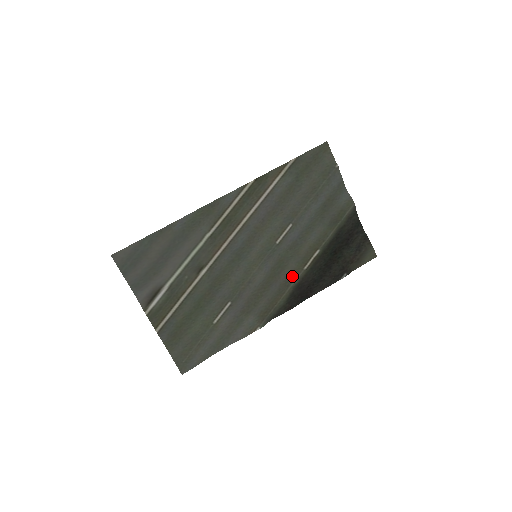
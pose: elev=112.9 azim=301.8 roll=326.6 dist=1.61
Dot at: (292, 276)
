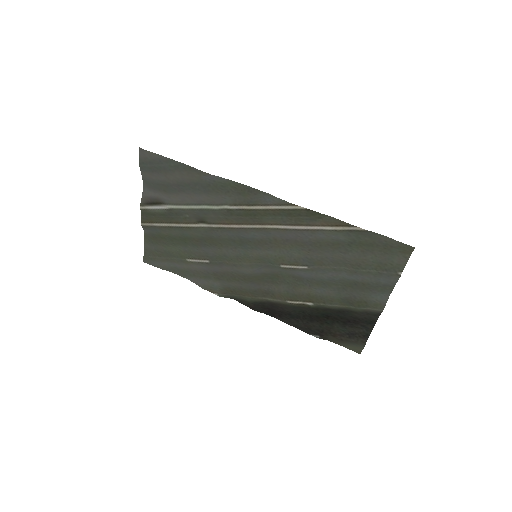
Dot at: (274, 294)
